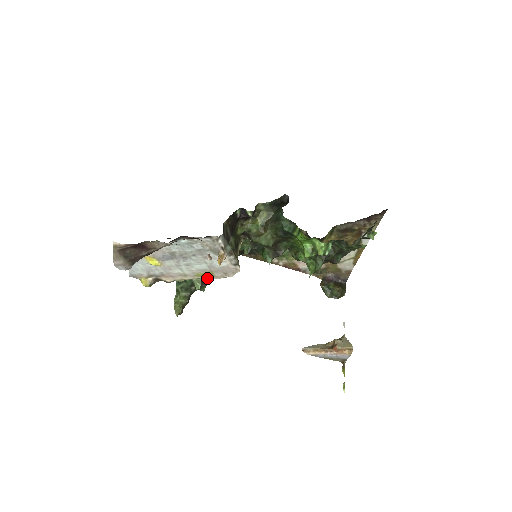
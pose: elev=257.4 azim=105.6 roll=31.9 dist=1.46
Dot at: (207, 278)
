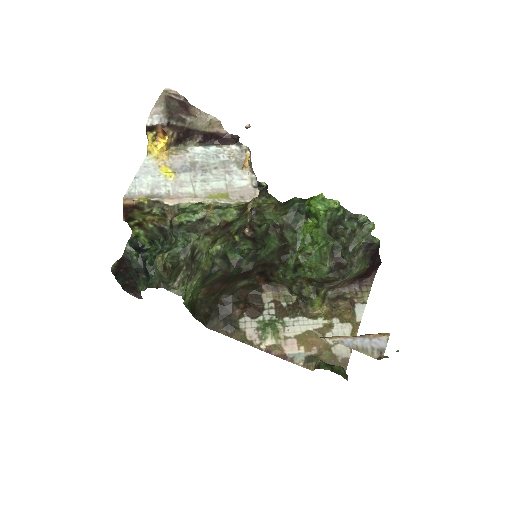
Dot at: (219, 202)
